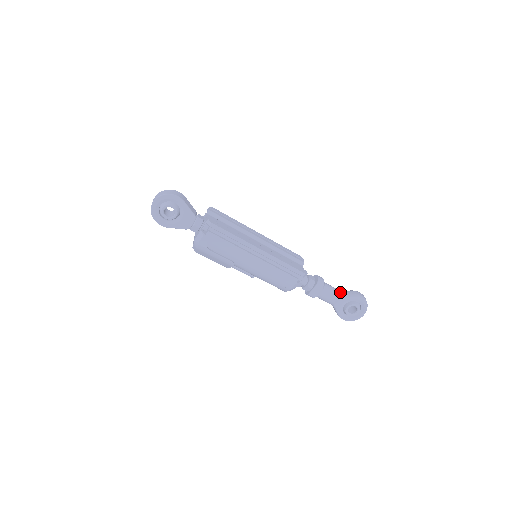
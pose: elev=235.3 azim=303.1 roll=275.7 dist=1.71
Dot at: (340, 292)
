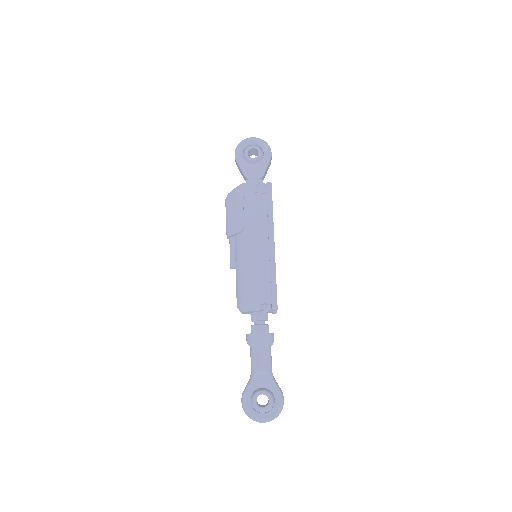
Dot at: occluded
